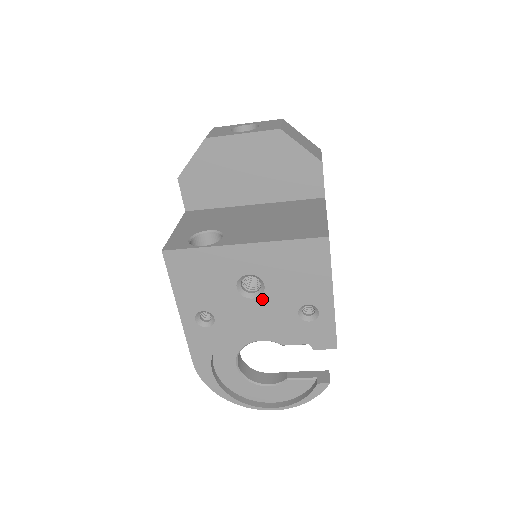
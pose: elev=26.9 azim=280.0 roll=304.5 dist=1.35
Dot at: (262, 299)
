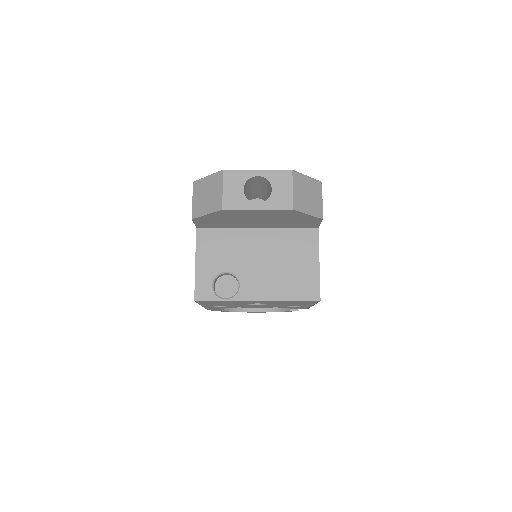
Dot at: (264, 305)
